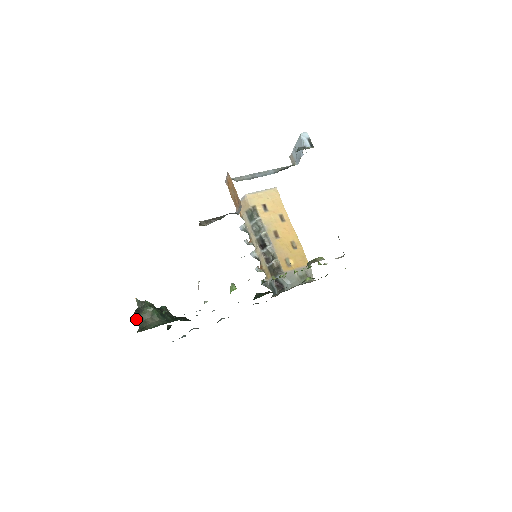
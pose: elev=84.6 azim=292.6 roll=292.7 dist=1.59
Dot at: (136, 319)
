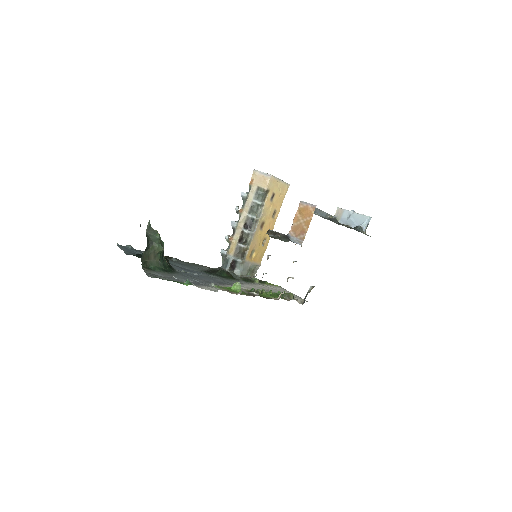
Dot at: (145, 251)
